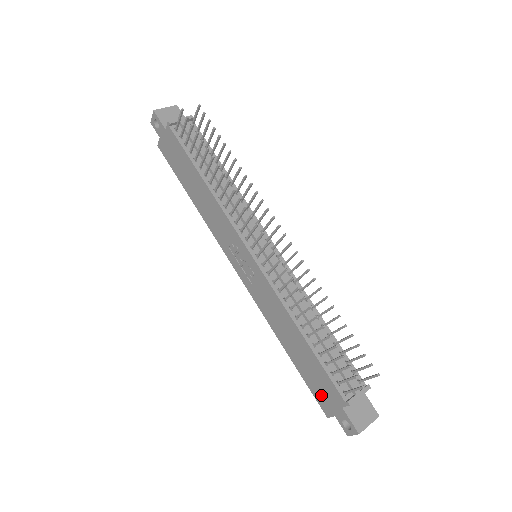
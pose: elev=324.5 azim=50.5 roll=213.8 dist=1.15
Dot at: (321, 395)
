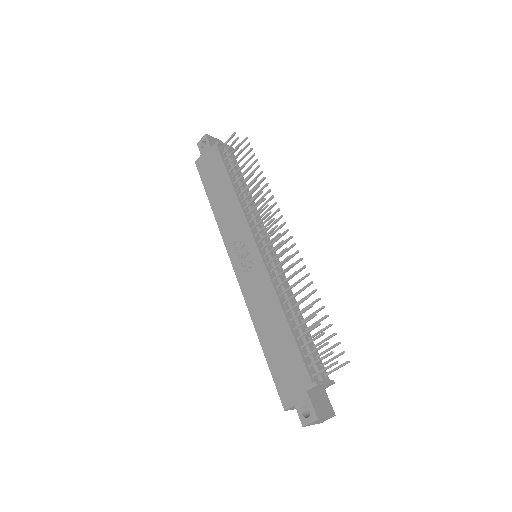
Dot at: (286, 383)
